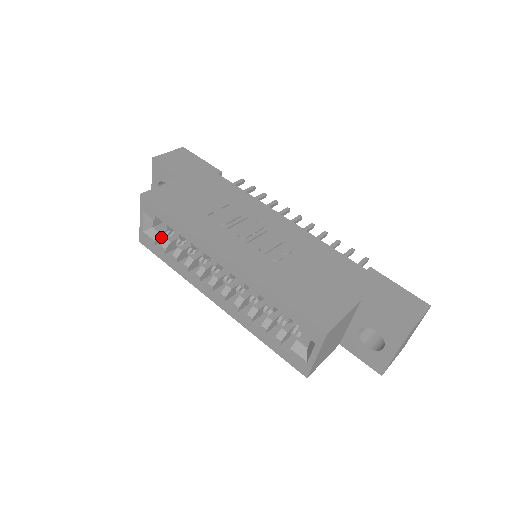
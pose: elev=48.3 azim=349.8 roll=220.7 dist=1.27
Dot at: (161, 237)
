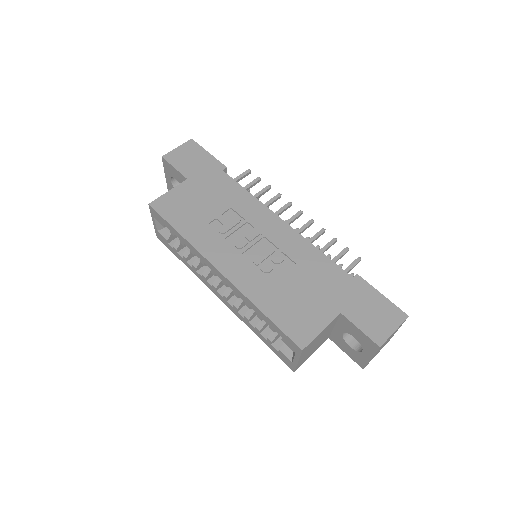
Dot at: (173, 236)
